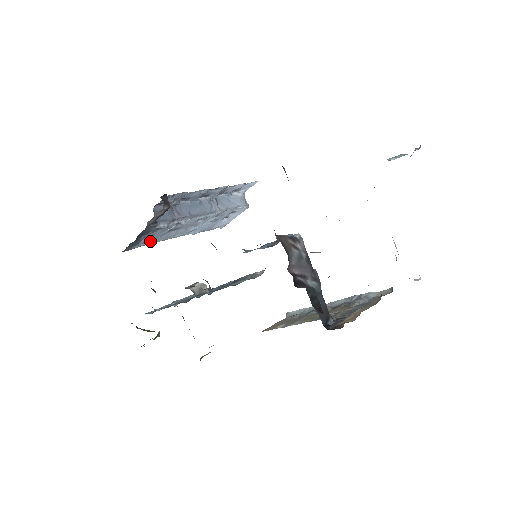
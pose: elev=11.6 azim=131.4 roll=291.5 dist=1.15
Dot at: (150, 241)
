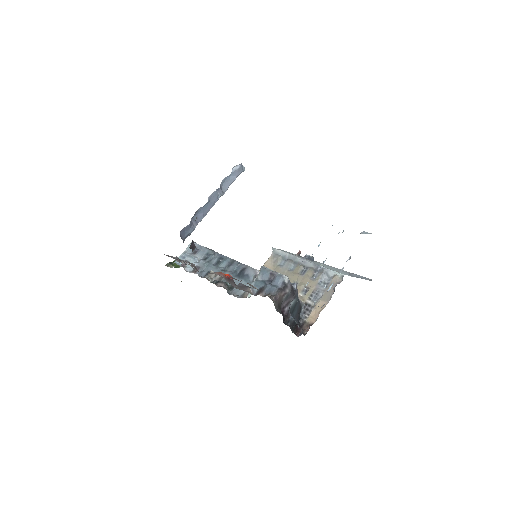
Dot at: occluded
